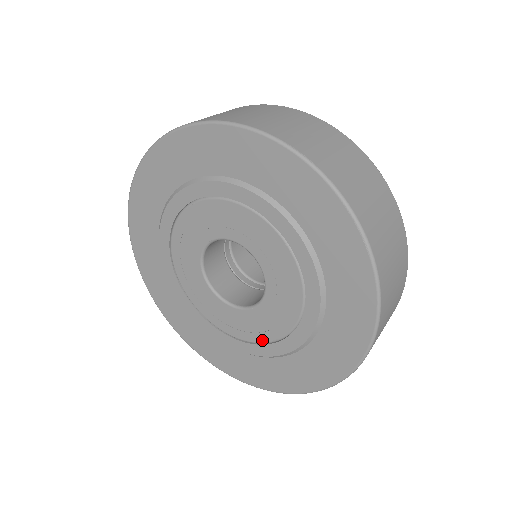
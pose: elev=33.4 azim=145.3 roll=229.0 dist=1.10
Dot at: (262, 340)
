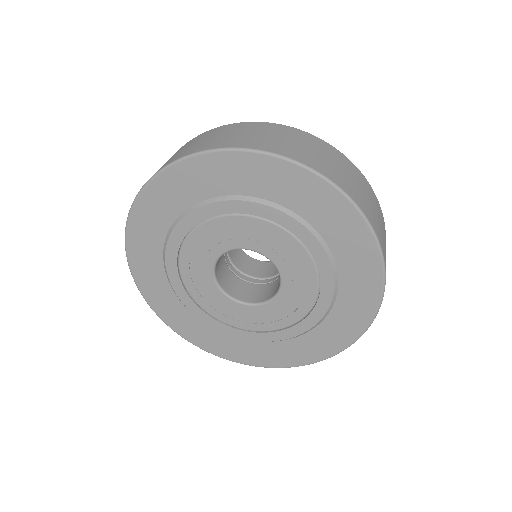
Dot at: (278, 327)
